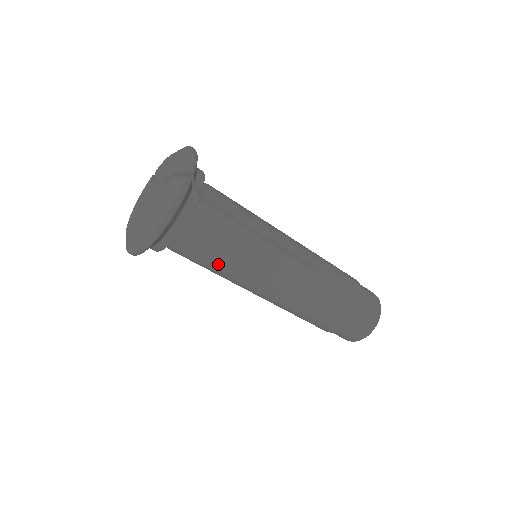
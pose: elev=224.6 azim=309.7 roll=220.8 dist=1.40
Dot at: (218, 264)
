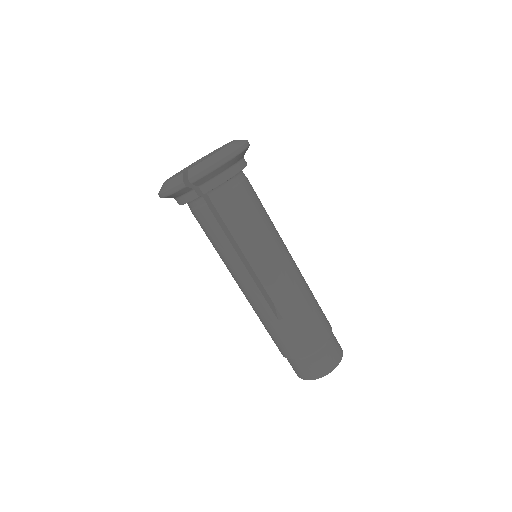
Dot at: (251, 223)
